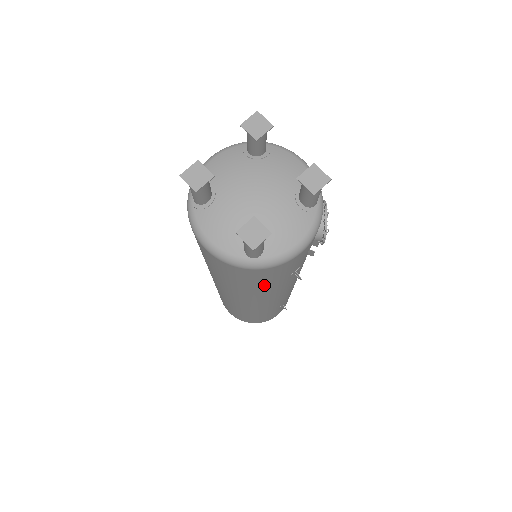
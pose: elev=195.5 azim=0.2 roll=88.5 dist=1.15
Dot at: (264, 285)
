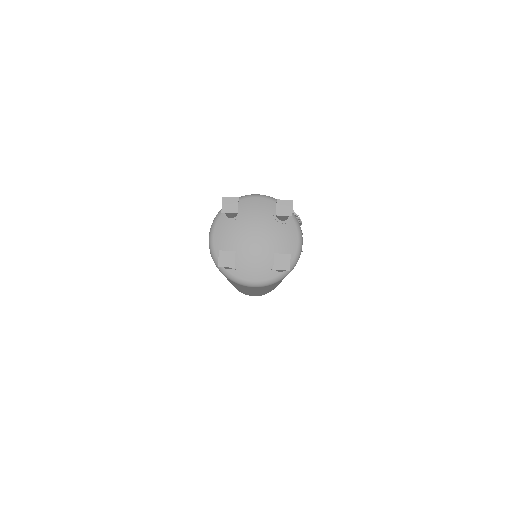
Dot at: occluded
